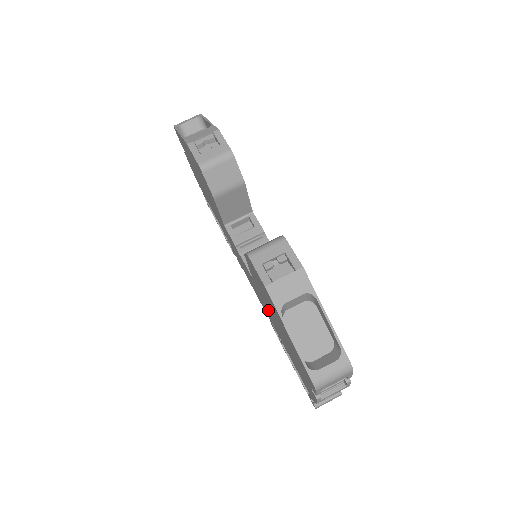
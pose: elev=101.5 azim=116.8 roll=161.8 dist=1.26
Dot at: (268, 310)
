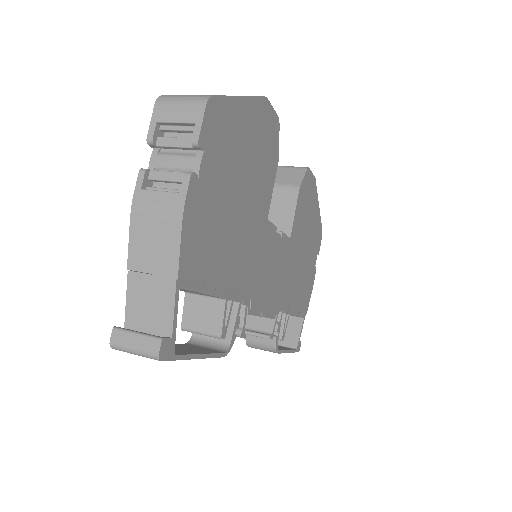
Dot at: occluded
